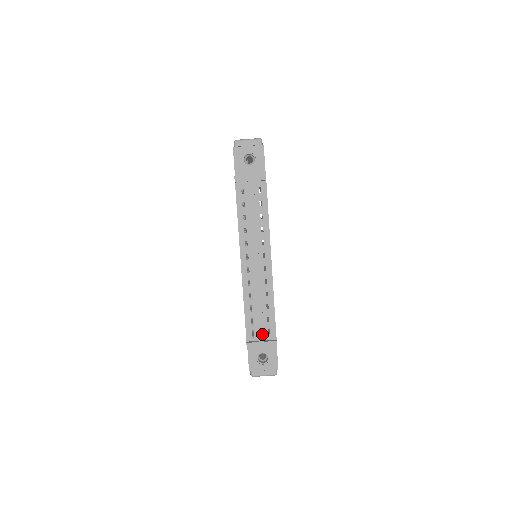
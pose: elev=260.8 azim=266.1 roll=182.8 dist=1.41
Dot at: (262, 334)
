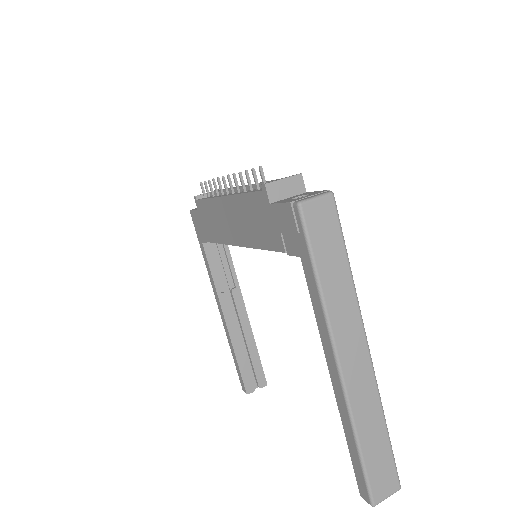
Dot at: occluded
